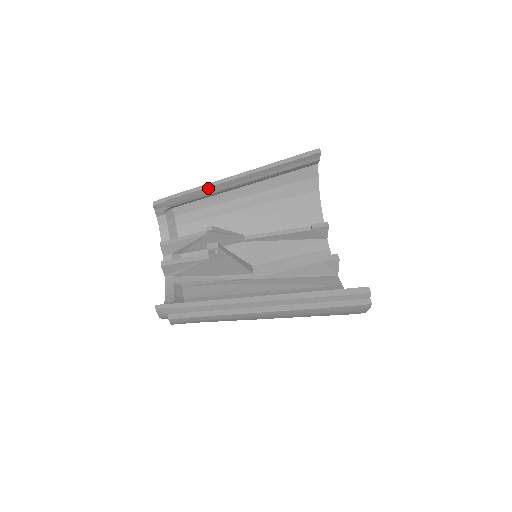
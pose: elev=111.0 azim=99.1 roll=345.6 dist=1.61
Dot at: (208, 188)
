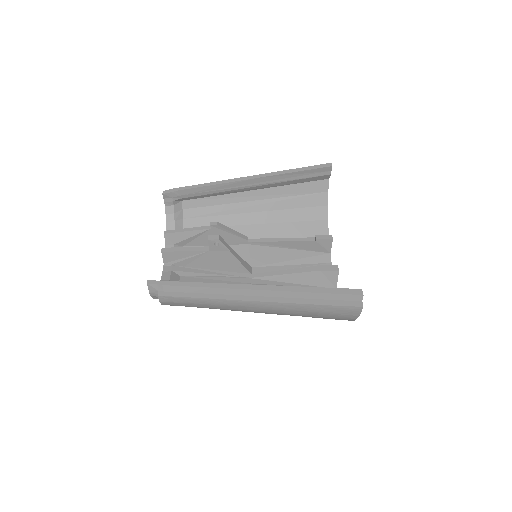
Dot at: (218, 185)
